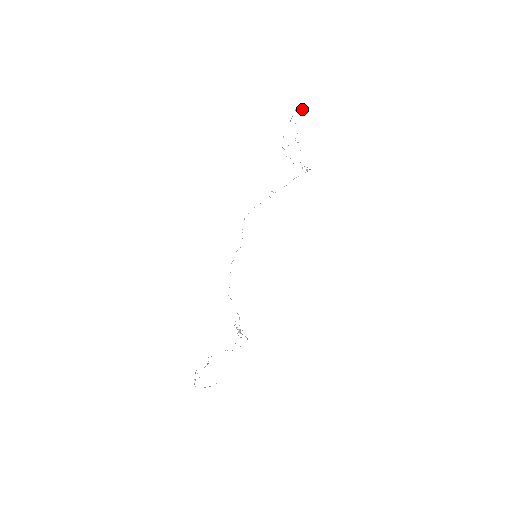
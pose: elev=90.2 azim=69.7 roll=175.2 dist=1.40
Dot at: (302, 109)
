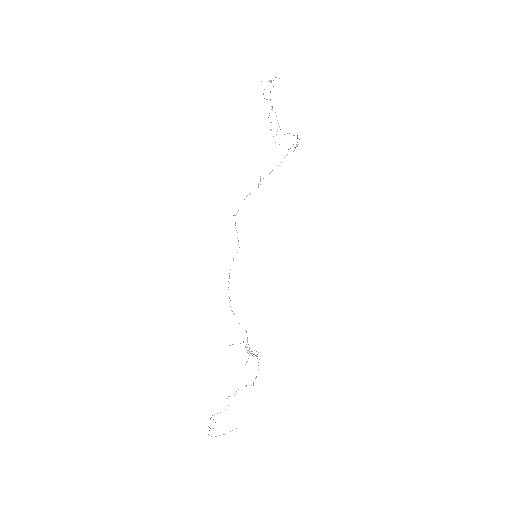
Dot at: (276, 77)
